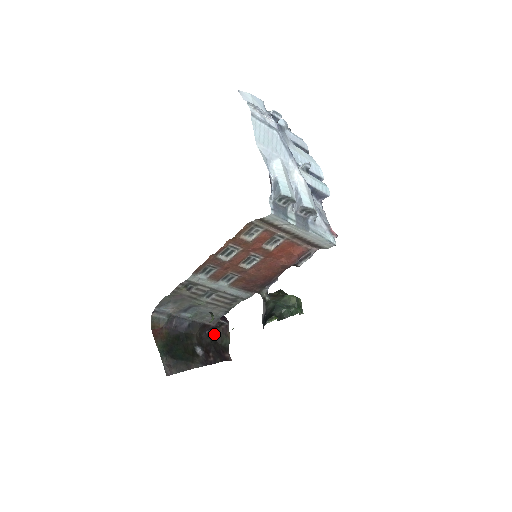
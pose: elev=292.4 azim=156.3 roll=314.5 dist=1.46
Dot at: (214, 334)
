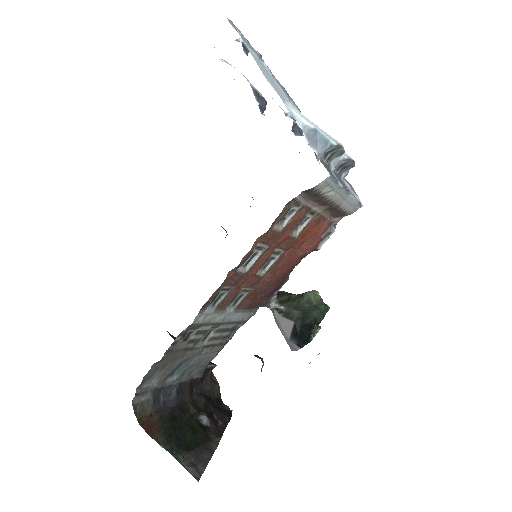
Dot at: (202, 388)
